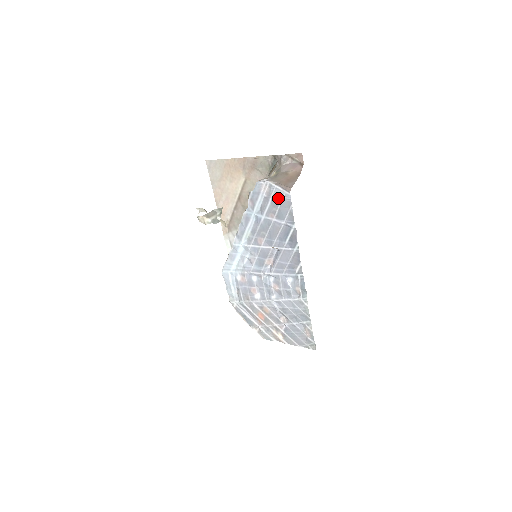
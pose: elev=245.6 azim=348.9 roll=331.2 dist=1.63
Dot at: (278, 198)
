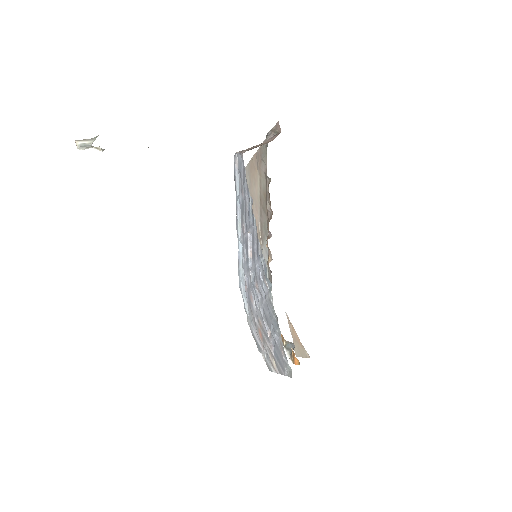
Dot at: (240, 167)
